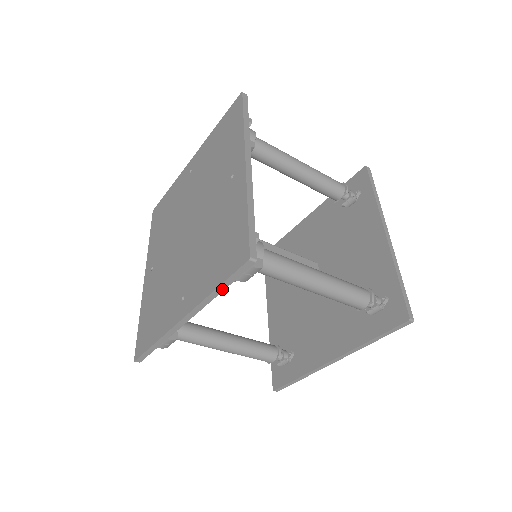
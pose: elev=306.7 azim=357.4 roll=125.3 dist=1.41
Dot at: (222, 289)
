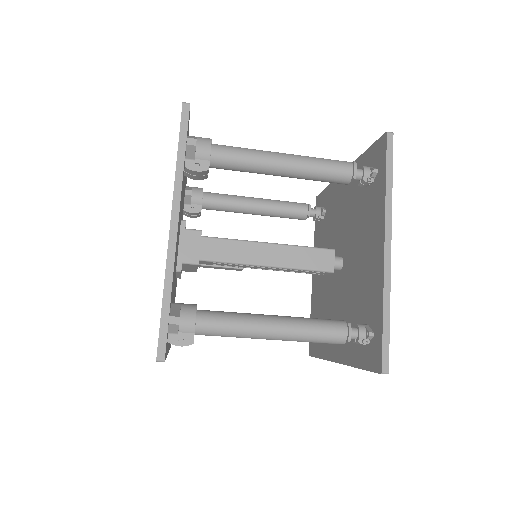
Dot at: occluded
